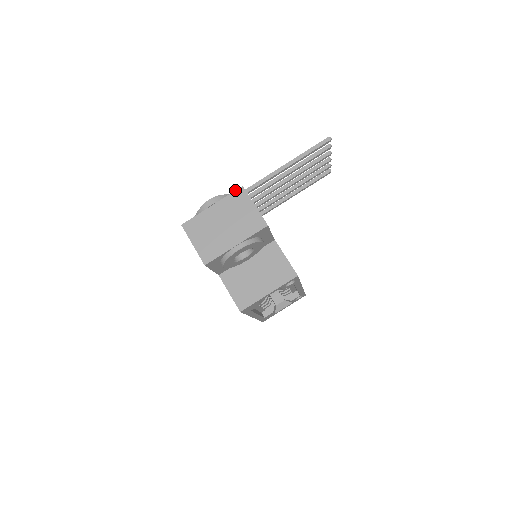
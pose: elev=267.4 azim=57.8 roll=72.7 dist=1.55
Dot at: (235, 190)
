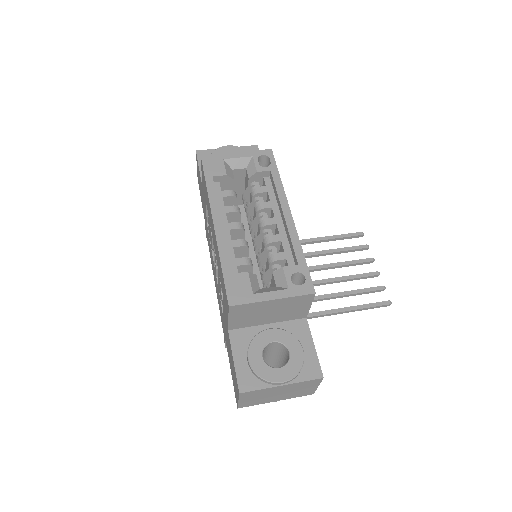
Dot at: occluded
